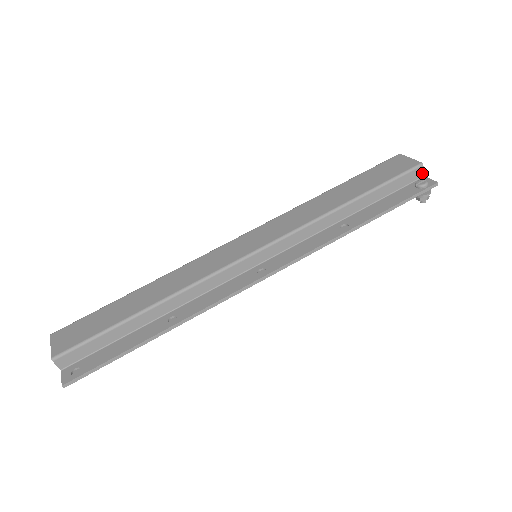
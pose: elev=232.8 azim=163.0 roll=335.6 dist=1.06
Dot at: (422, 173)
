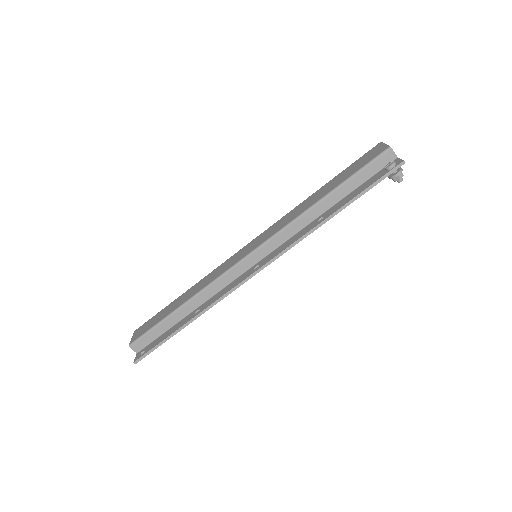
Dot at: (394, 155)
